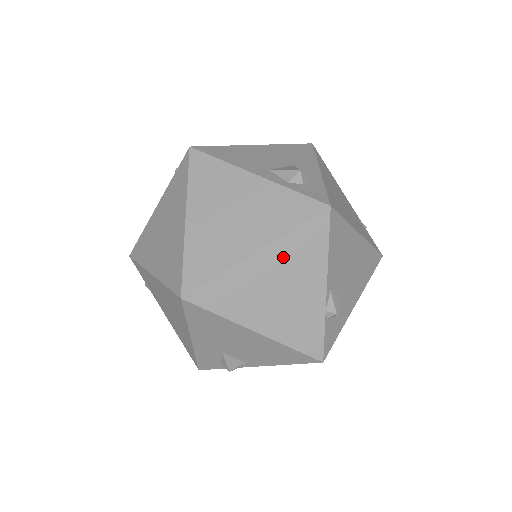
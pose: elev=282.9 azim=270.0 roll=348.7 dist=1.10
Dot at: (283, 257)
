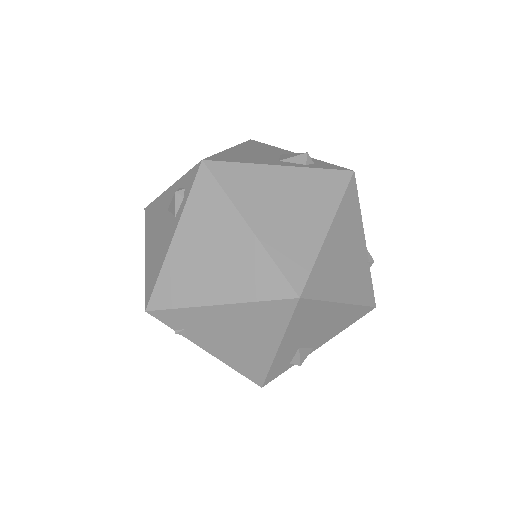
Dot at: (342, 226)
